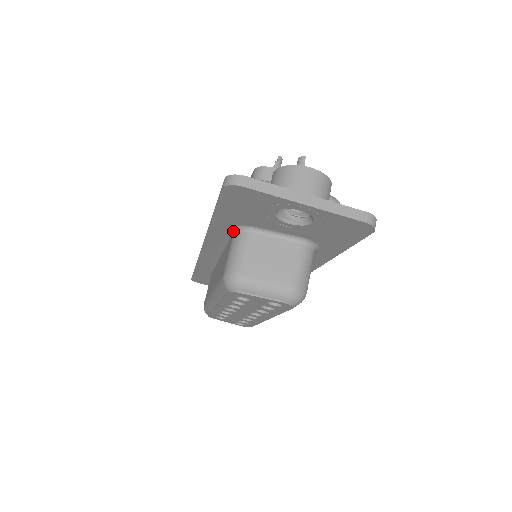
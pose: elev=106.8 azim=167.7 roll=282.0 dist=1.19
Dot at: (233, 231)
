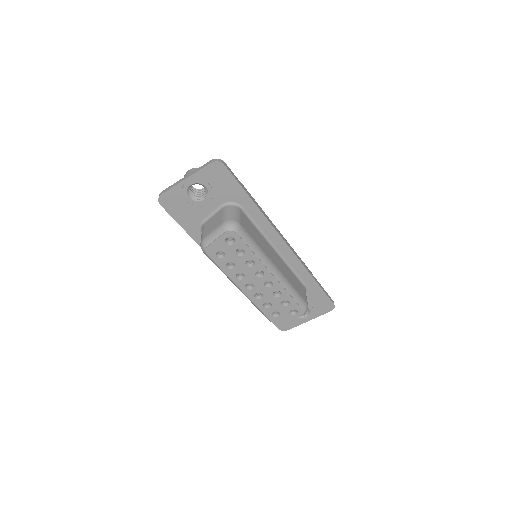
Dot at: occluded
